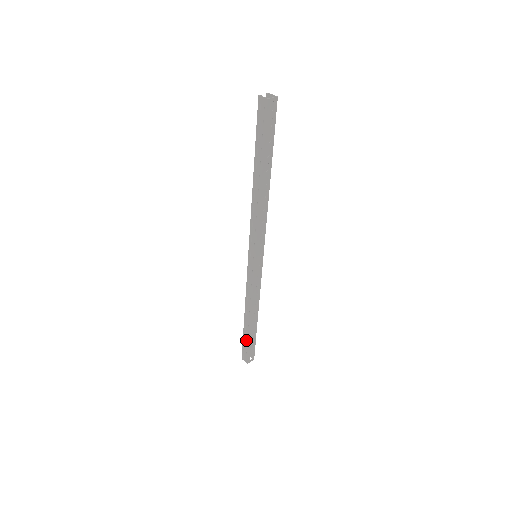
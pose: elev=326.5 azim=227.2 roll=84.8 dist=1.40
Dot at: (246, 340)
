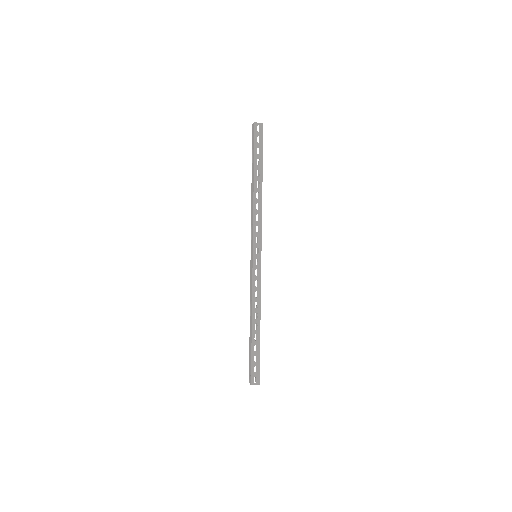
Dot at: (250, 353)
